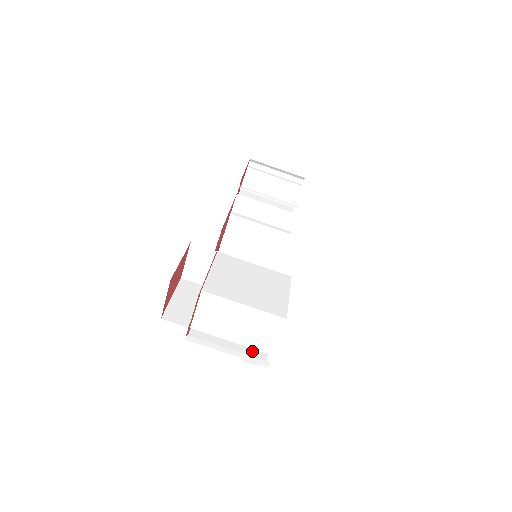
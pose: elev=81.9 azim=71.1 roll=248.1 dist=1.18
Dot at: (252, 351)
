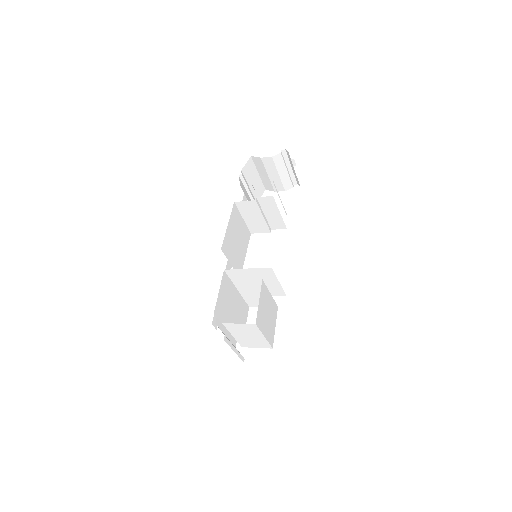
Dot at: (233, 338)
